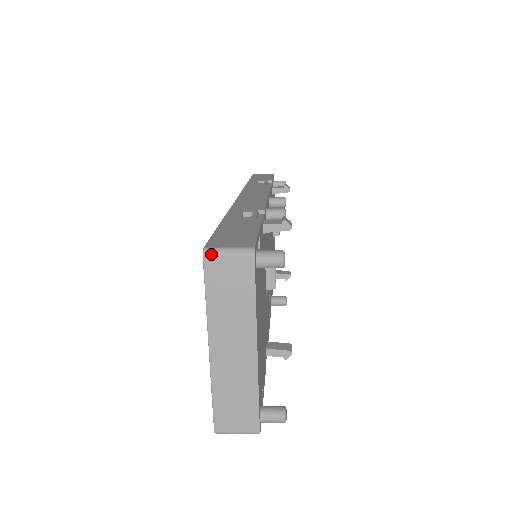
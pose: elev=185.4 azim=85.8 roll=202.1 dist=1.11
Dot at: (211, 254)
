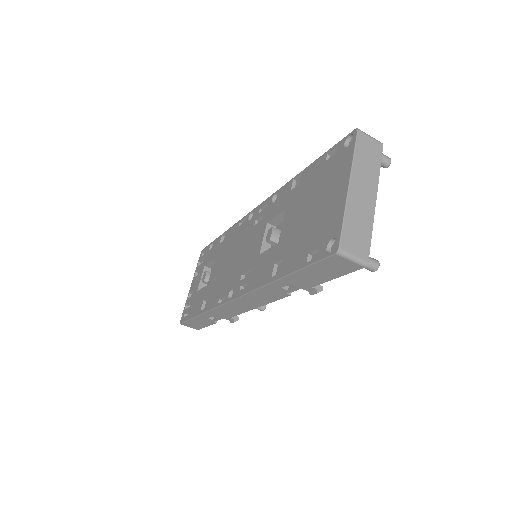
Dot at: (362, 131)
